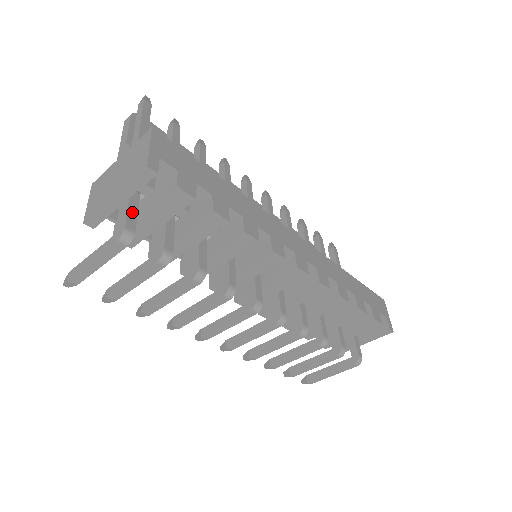
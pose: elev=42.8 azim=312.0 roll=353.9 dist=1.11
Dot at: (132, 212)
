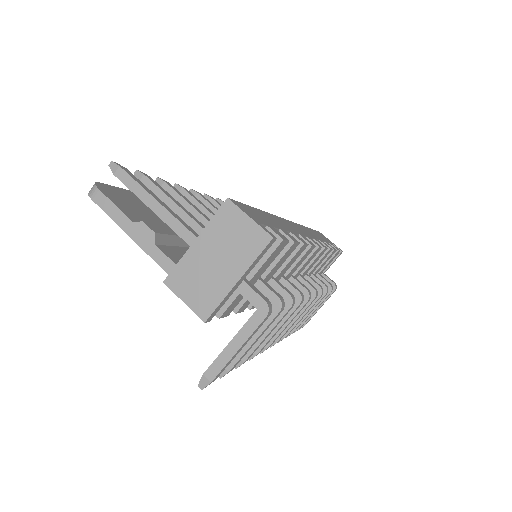
Dot at: (249, 284)
